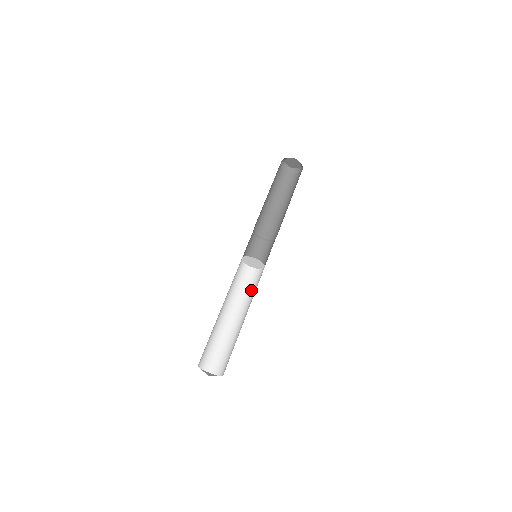
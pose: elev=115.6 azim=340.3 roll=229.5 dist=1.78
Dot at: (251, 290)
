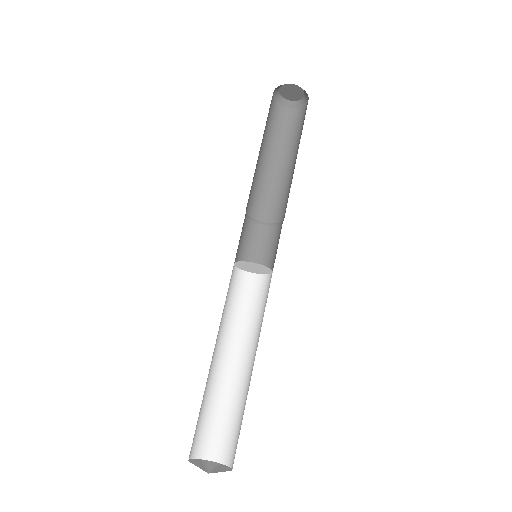
Dot at: (249, 311)
